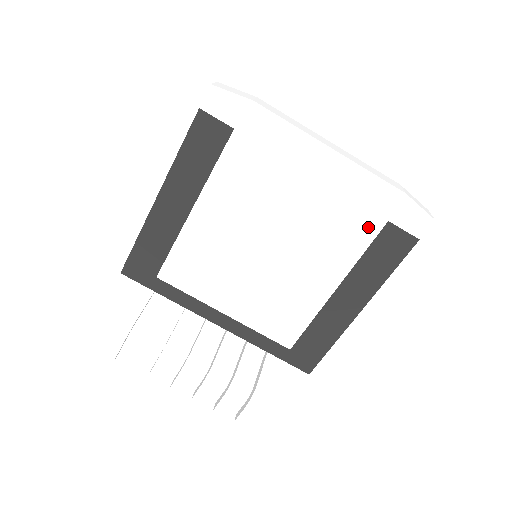
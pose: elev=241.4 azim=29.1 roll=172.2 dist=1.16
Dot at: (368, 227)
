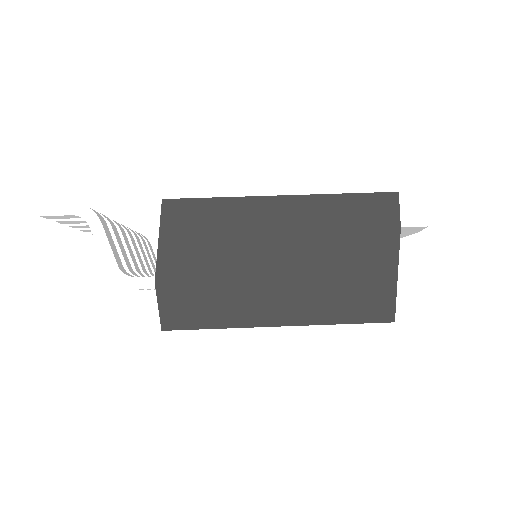
Dot at: occluded
